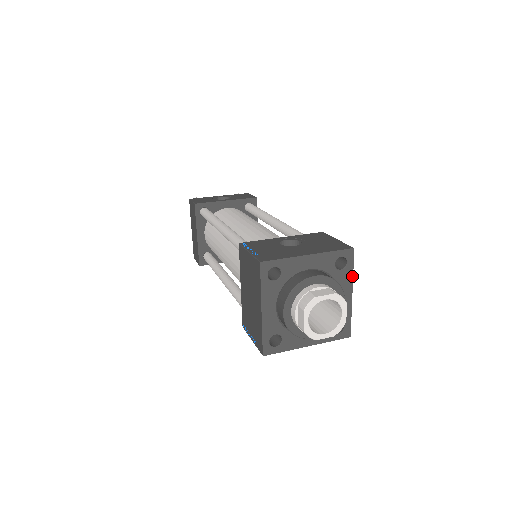
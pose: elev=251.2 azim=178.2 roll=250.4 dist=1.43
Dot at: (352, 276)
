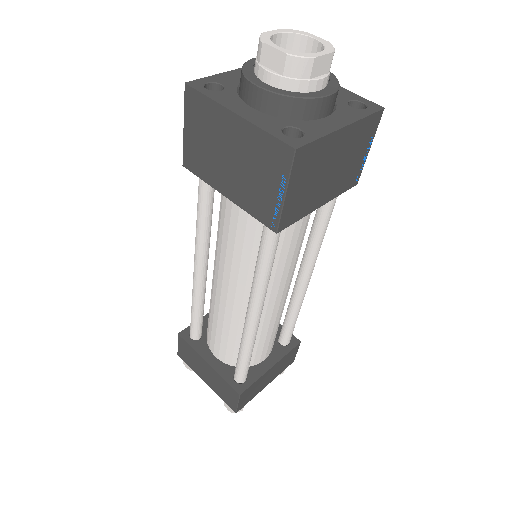
Dot at: occluded
